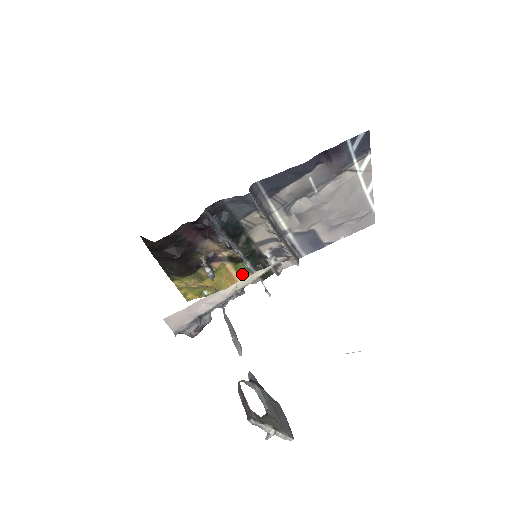
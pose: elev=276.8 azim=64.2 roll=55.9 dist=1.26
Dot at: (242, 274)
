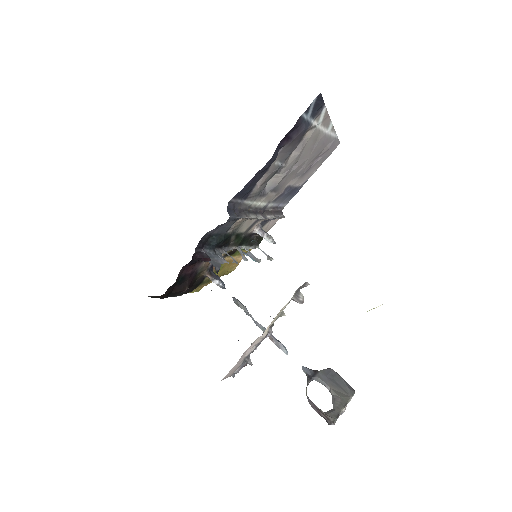
Dot at: (239, 254)
